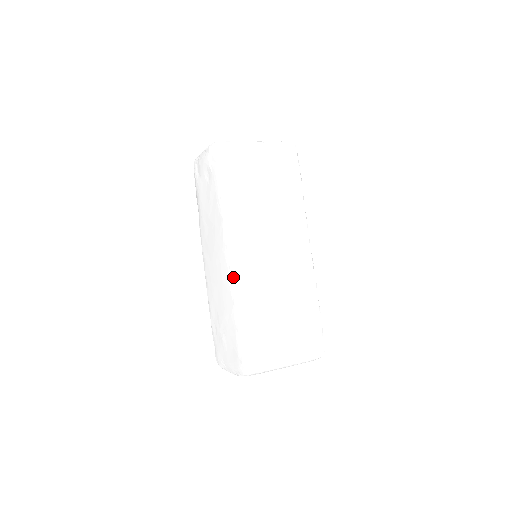
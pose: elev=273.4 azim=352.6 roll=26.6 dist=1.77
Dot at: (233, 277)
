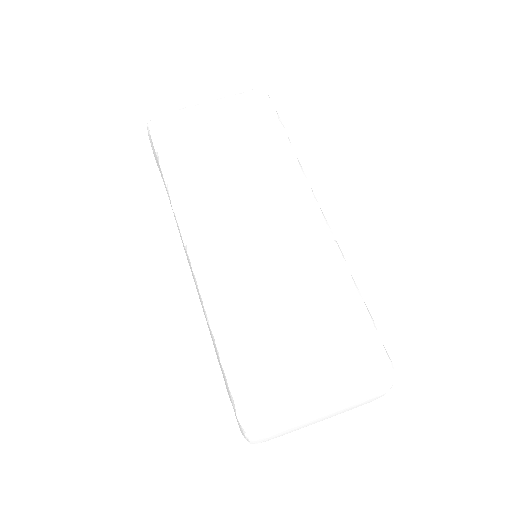
Dot at: (198, 283)
